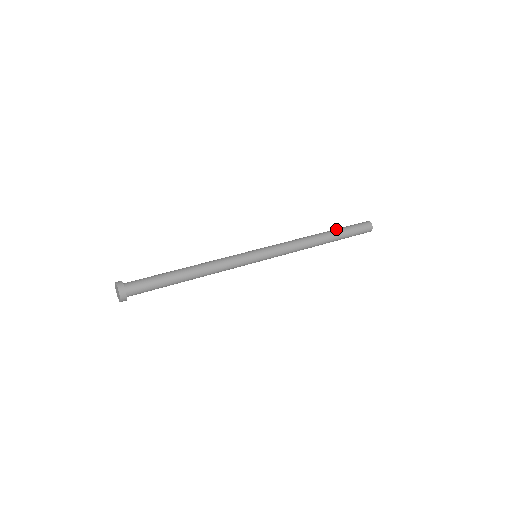
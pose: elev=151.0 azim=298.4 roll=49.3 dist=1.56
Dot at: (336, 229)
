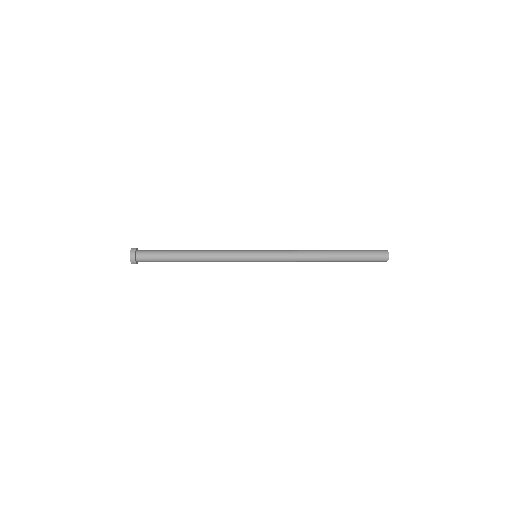
Dot at: (347, 251)
